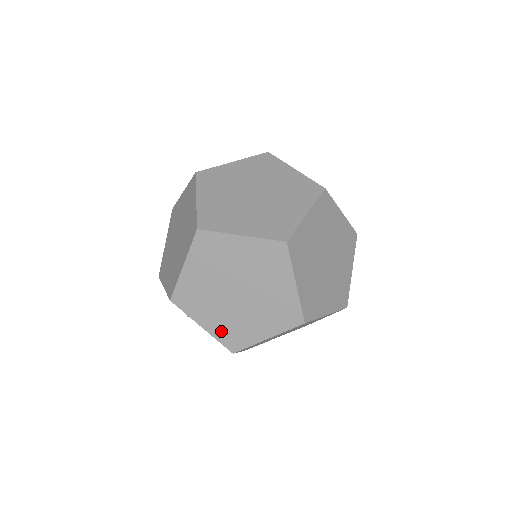
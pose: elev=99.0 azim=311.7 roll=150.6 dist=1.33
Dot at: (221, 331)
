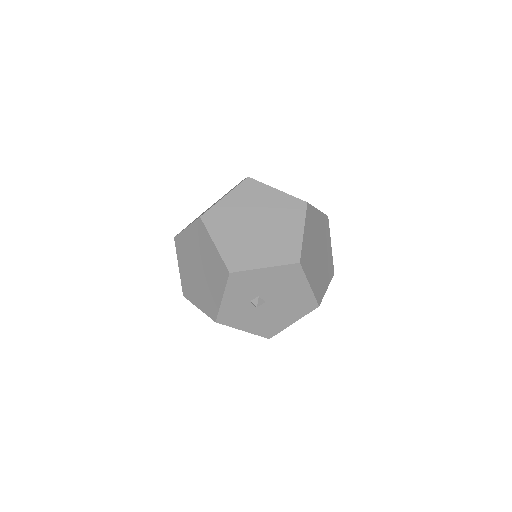
Dot at: (277, 257)
